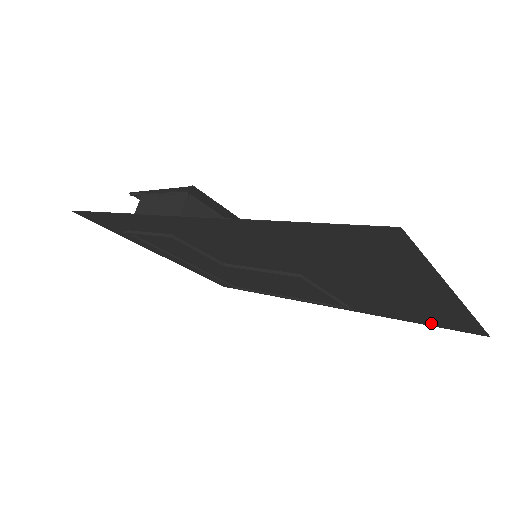
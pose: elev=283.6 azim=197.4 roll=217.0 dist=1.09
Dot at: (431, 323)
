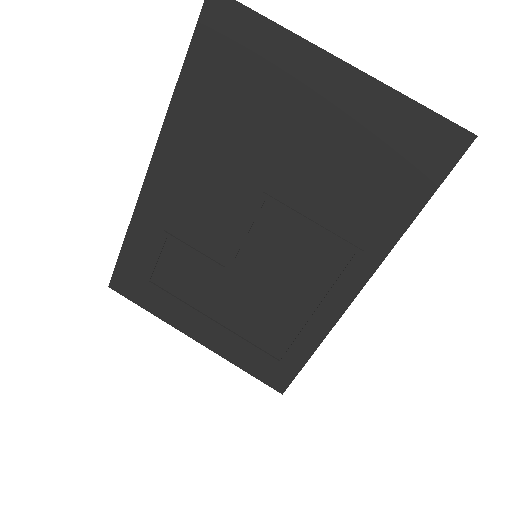
Dot at: (424, 181)
